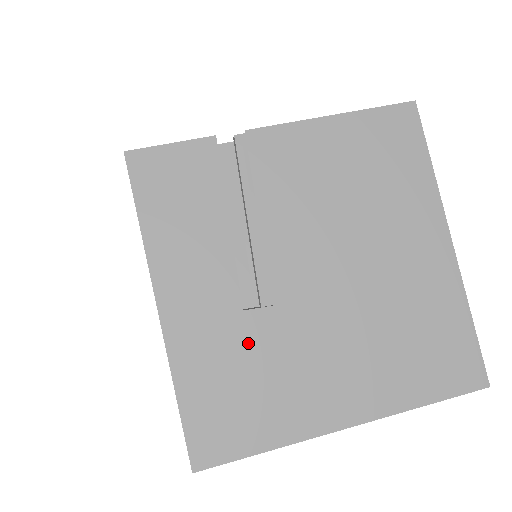
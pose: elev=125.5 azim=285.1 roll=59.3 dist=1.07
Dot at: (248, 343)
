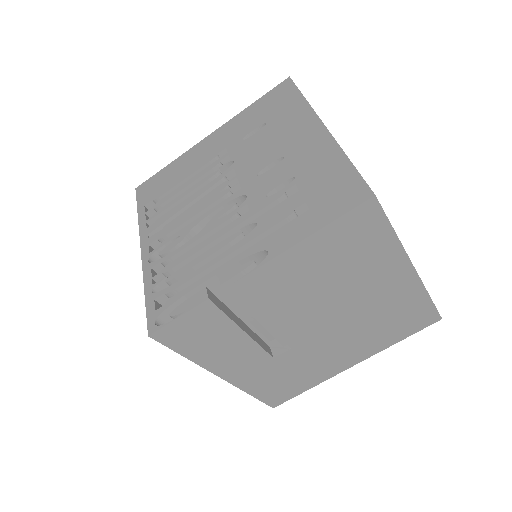
Dot at: (282, 366)
